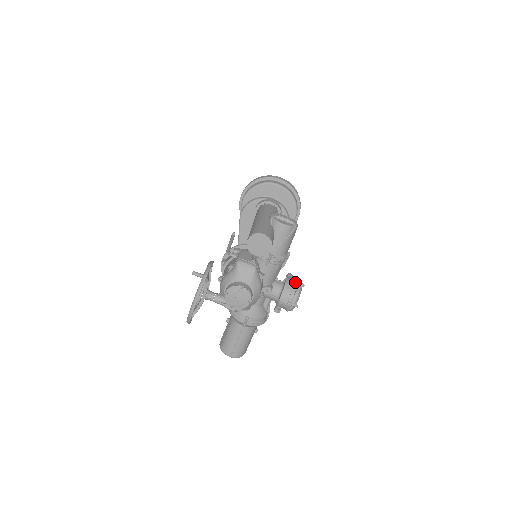
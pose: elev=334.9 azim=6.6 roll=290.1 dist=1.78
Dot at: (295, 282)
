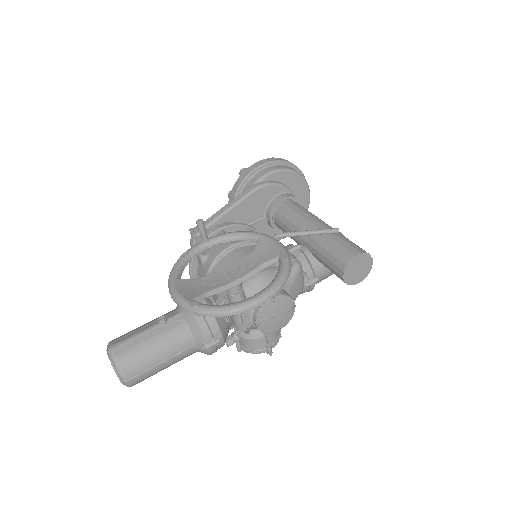
Dot at: occluded
